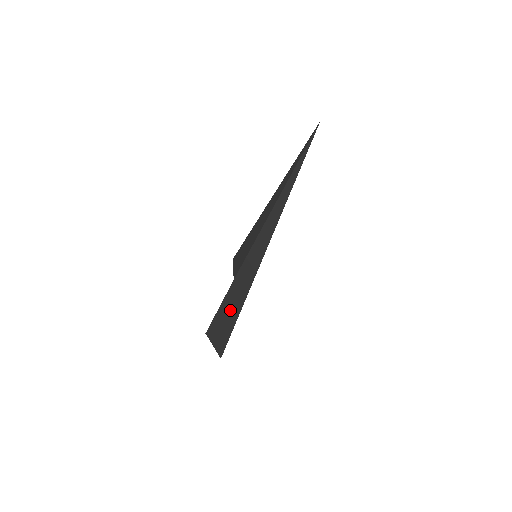
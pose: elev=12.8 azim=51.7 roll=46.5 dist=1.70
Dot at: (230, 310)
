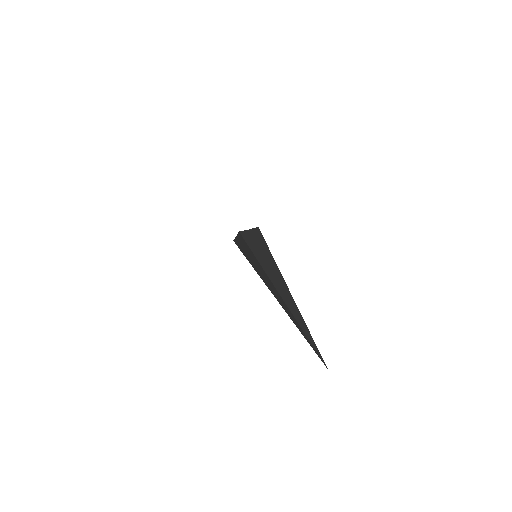
Dot at: occluded
